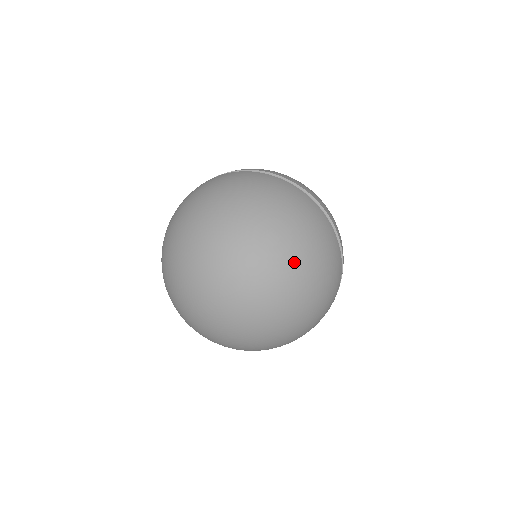
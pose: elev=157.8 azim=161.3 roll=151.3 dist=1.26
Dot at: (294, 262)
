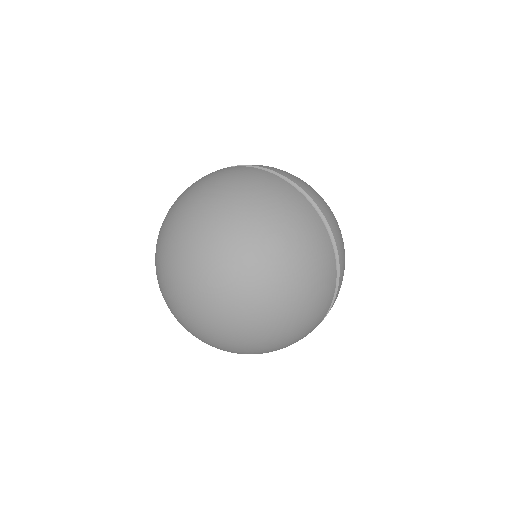
Dot at: (278, 310)
